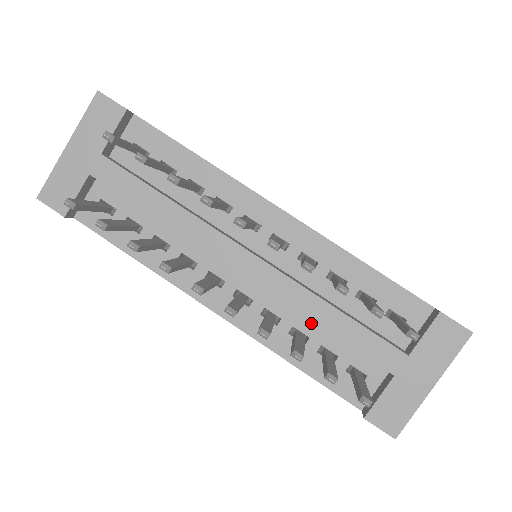
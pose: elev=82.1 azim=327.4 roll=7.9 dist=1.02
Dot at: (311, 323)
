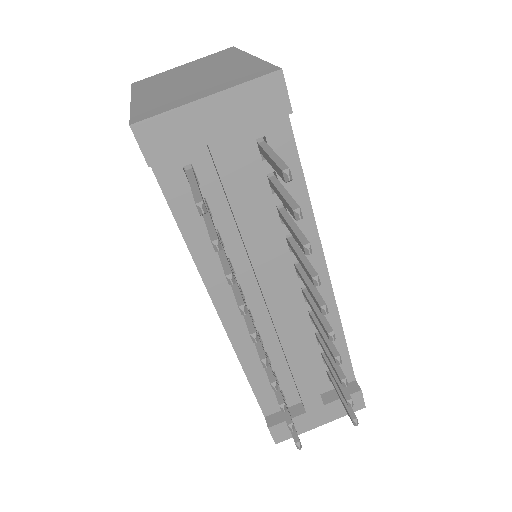
Dot at: (280, 355)
